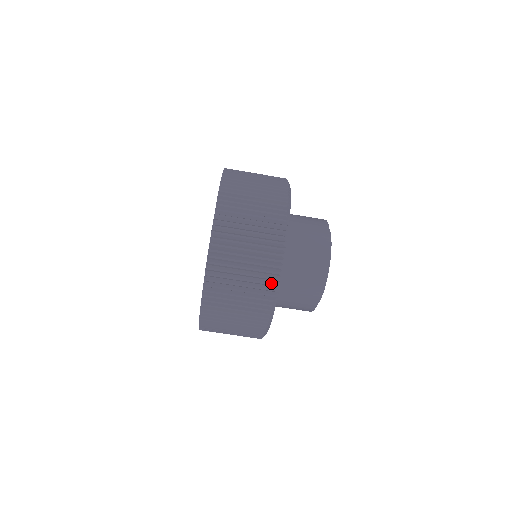
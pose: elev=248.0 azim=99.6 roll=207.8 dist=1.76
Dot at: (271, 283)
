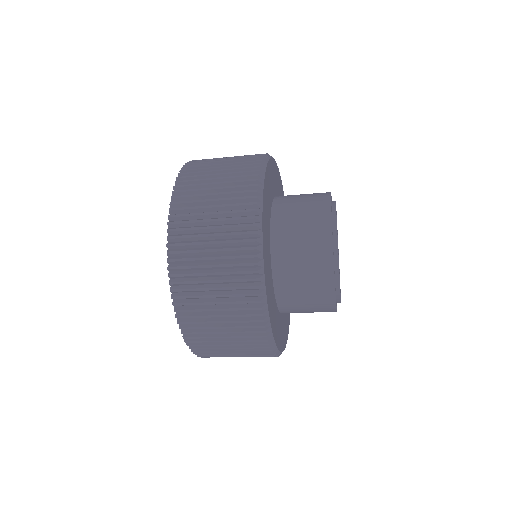
Dot at: occluded
